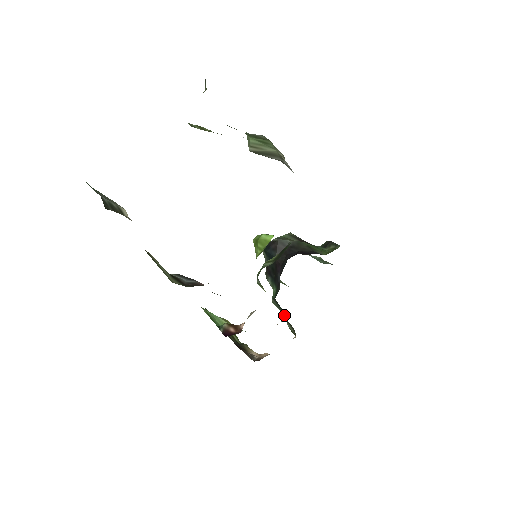
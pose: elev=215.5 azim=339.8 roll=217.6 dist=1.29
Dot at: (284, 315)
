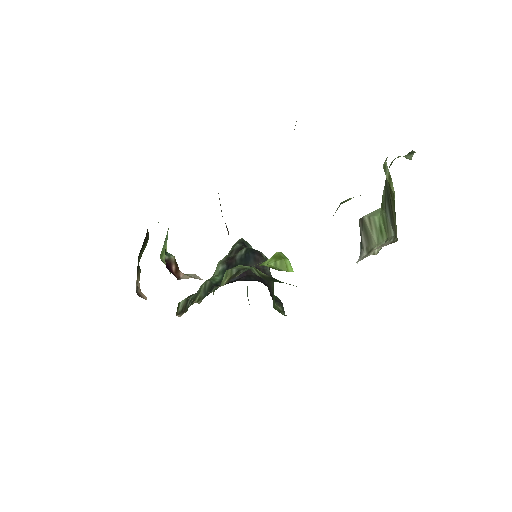
Dot at: (194, 296)
